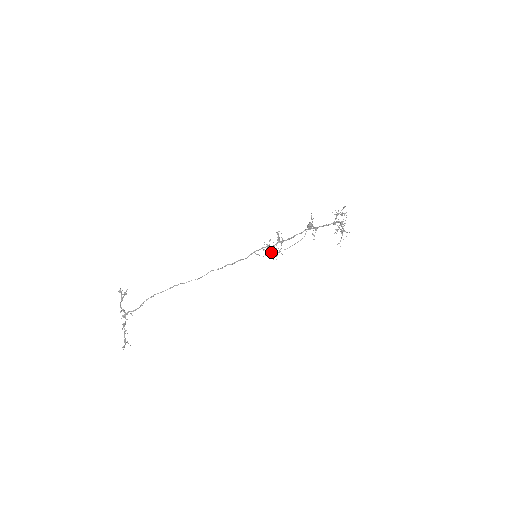
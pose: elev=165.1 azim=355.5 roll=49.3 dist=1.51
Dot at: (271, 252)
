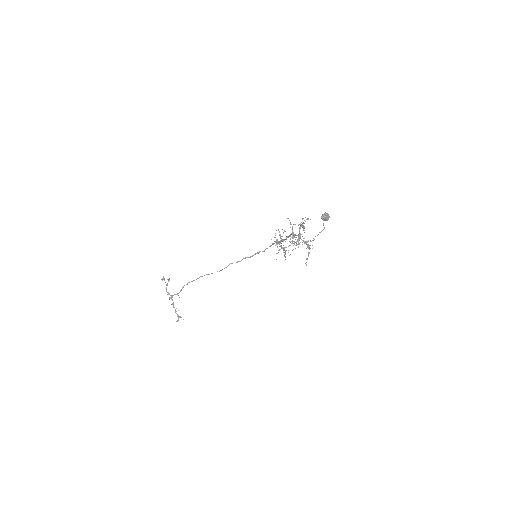
Dot at: occluded
